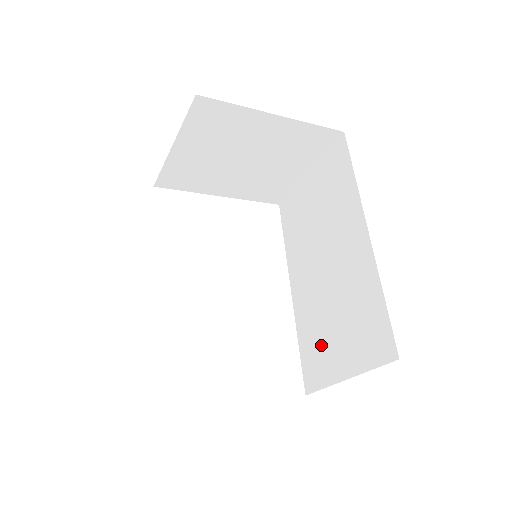
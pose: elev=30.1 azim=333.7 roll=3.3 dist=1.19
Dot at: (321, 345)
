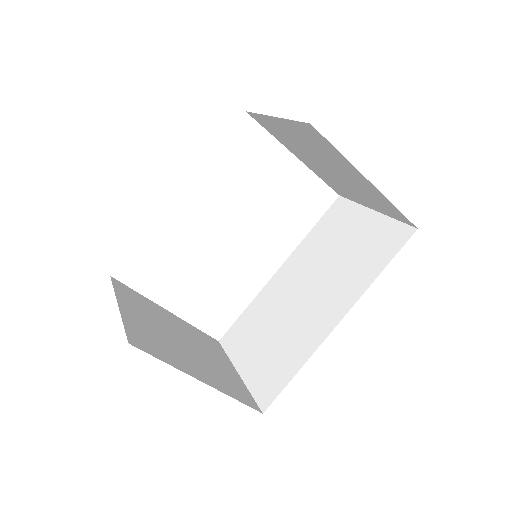
Dot at: (252, 332)
